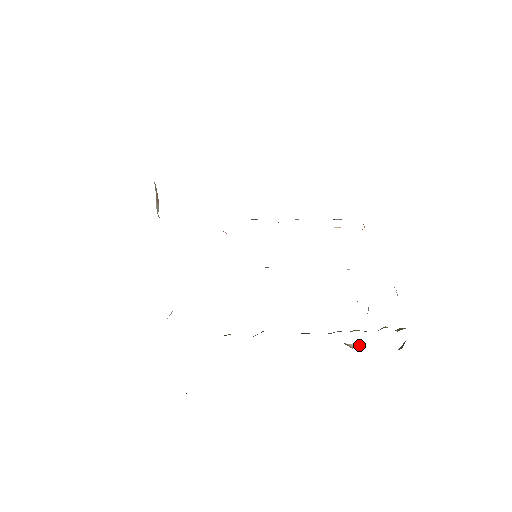
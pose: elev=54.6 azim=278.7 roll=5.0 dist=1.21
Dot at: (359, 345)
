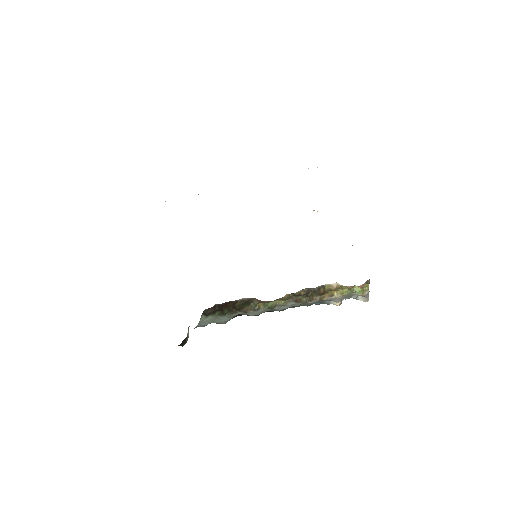
Dot at: (339, 284)
